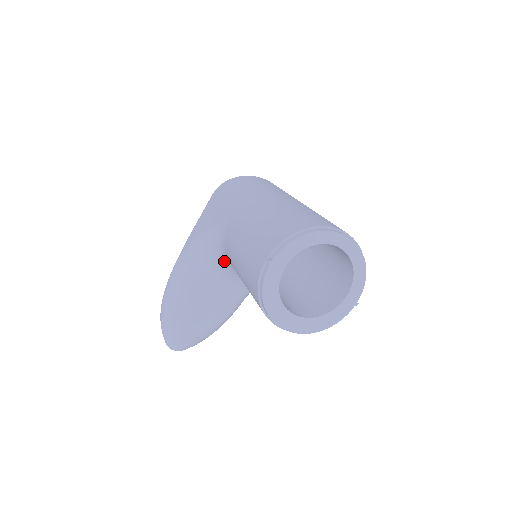
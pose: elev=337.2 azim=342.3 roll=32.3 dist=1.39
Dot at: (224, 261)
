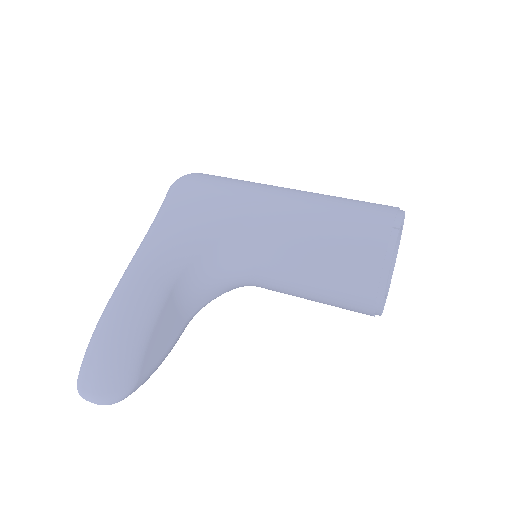
Dot at: (228, 257)
